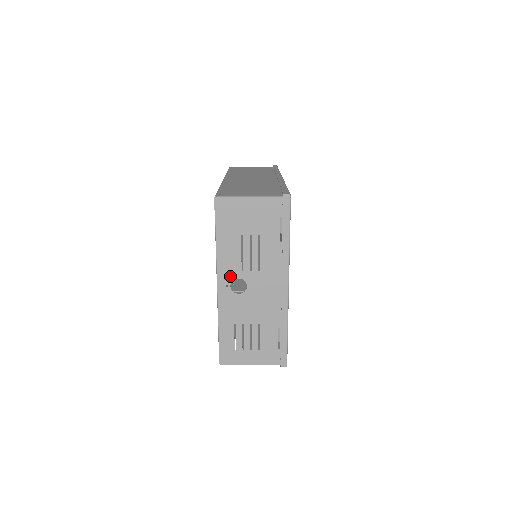
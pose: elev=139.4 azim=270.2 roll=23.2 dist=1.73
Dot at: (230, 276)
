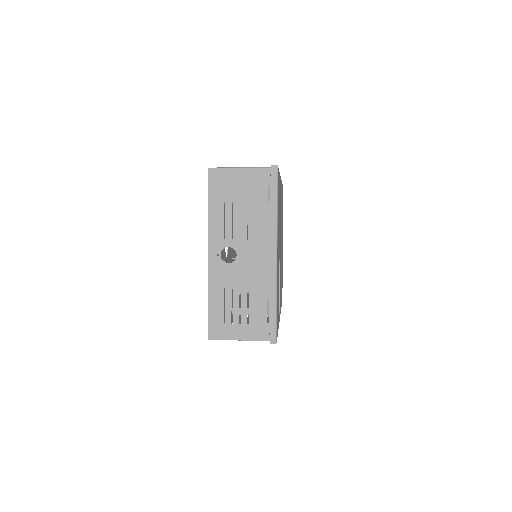
Dot at: (220, 245)
